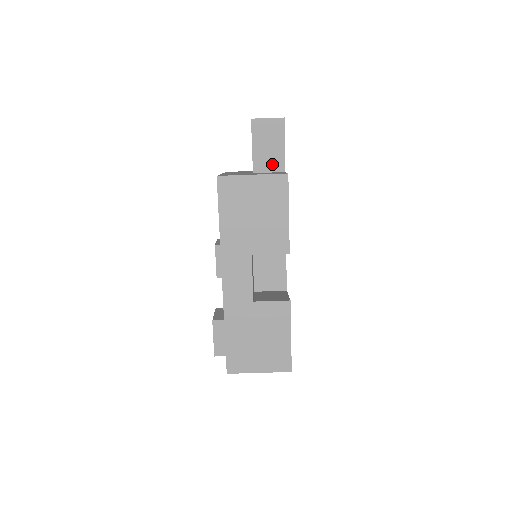
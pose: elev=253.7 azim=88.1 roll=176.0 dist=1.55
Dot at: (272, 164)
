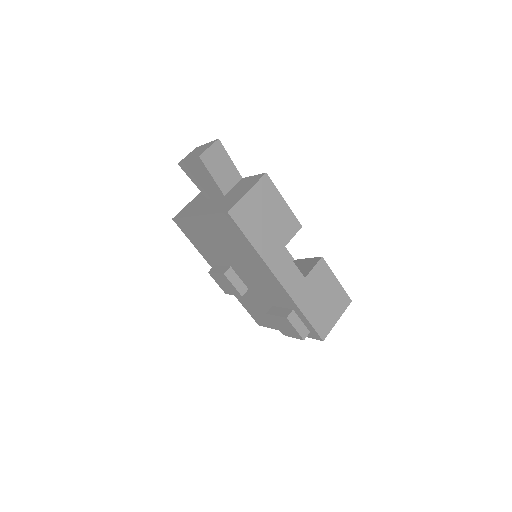
Dot at: (231, 179)
